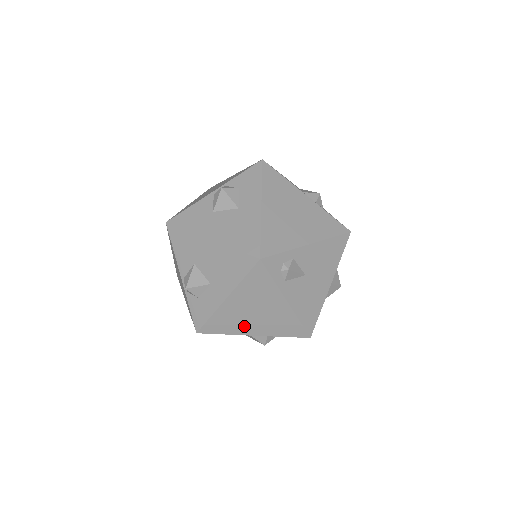
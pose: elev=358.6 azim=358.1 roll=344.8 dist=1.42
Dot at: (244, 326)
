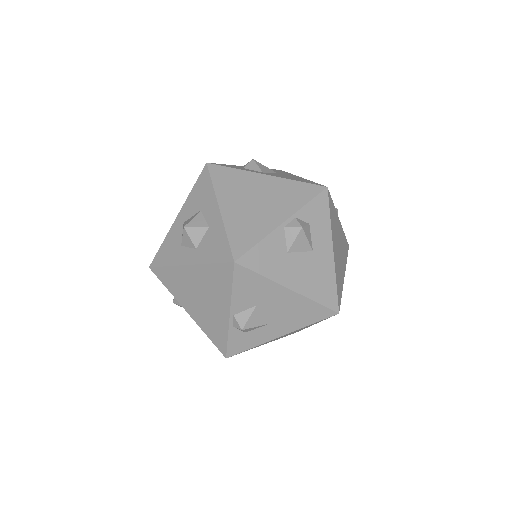
Dot at: occluded
